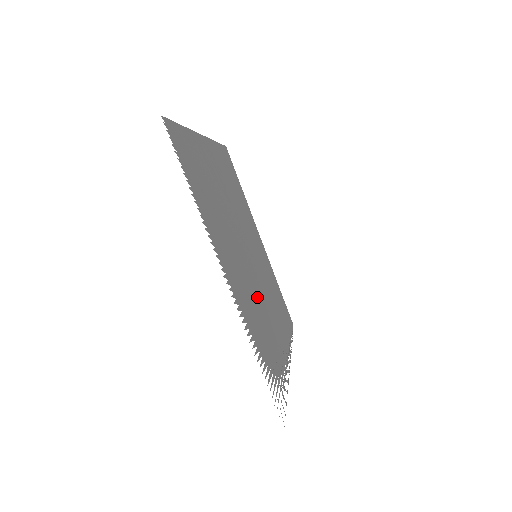
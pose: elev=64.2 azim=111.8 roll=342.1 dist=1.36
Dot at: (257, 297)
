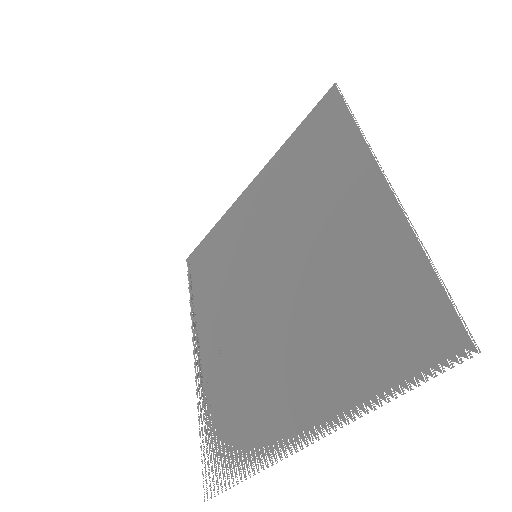
Dot at: (251, 348)
